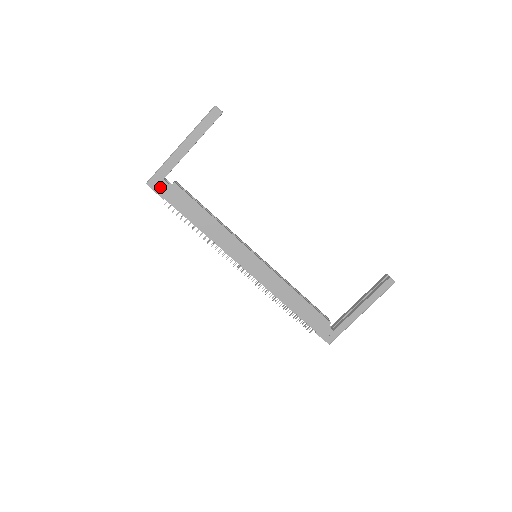
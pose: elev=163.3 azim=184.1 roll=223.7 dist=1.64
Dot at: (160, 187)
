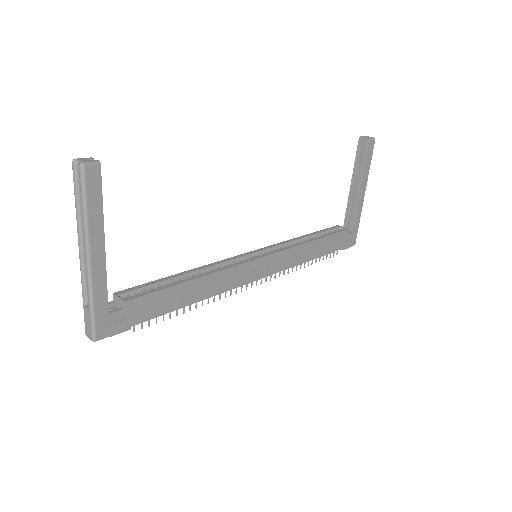
Dot at: (114, 325)
